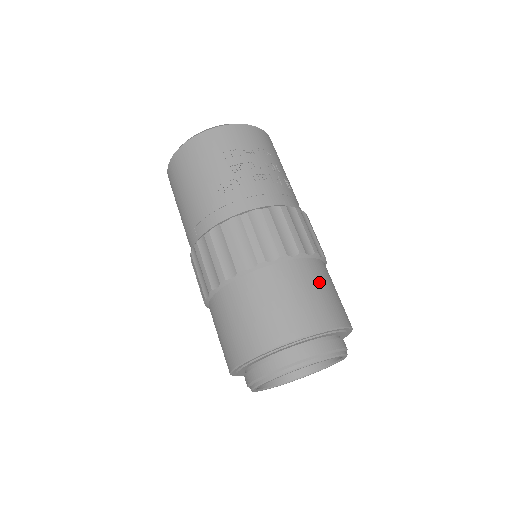
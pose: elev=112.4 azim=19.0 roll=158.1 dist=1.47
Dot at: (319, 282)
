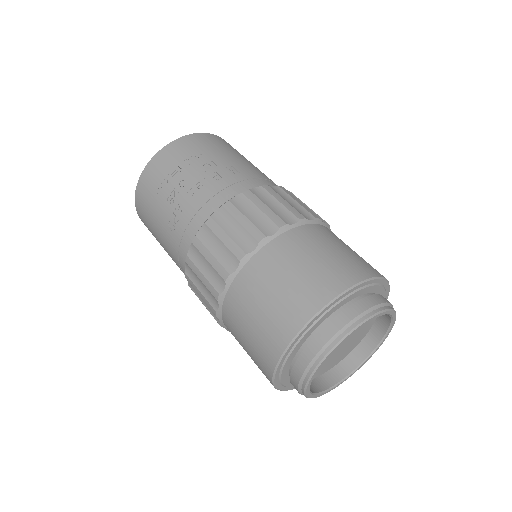
Dot at: (296, 258)
